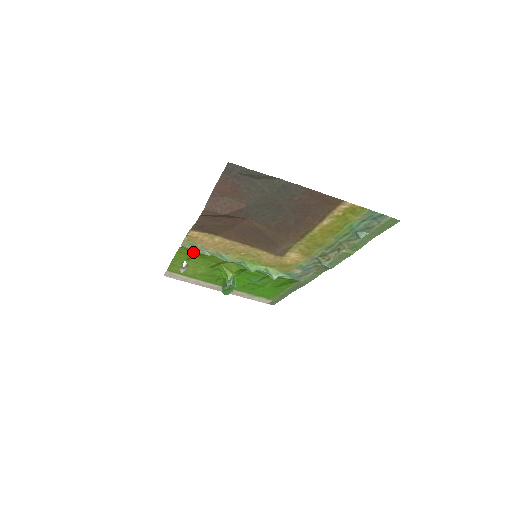
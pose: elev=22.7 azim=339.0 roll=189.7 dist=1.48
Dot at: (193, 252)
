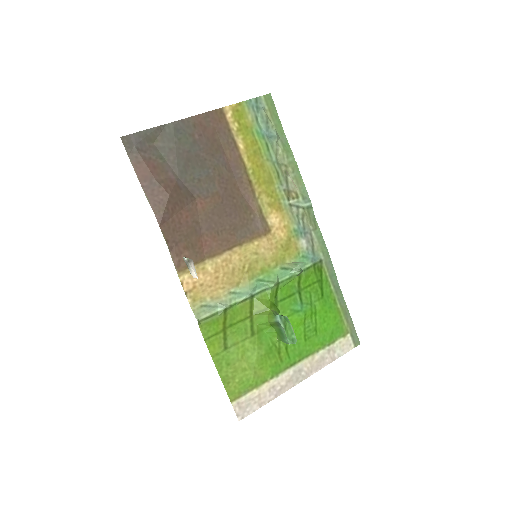
Dot at: (216, 323)
